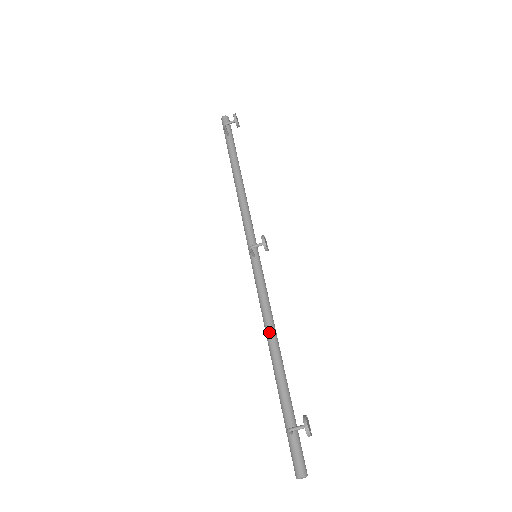
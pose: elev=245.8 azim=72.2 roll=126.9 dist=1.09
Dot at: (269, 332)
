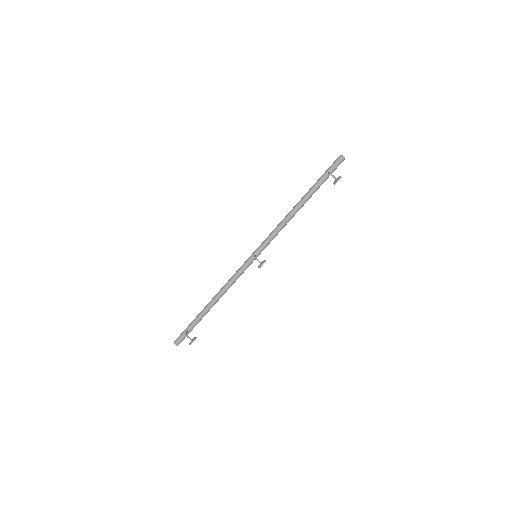
Dot at: (221, 292)
